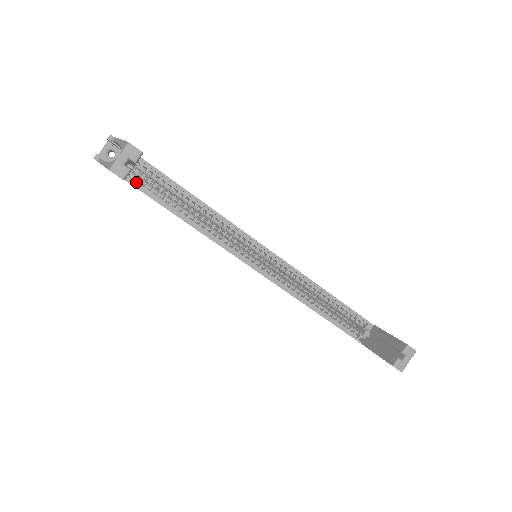
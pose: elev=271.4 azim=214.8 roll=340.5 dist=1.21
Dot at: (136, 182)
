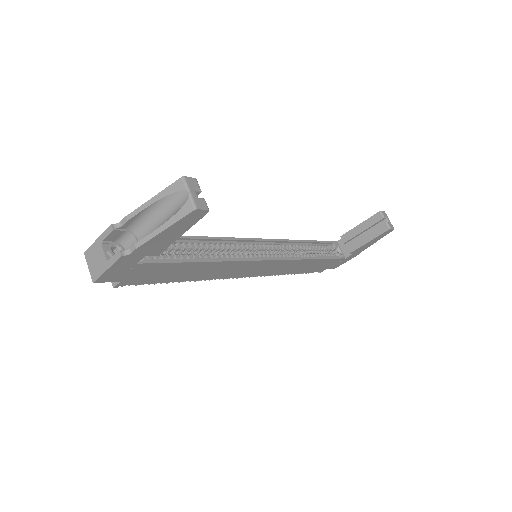
Dot at: (155, 260)
